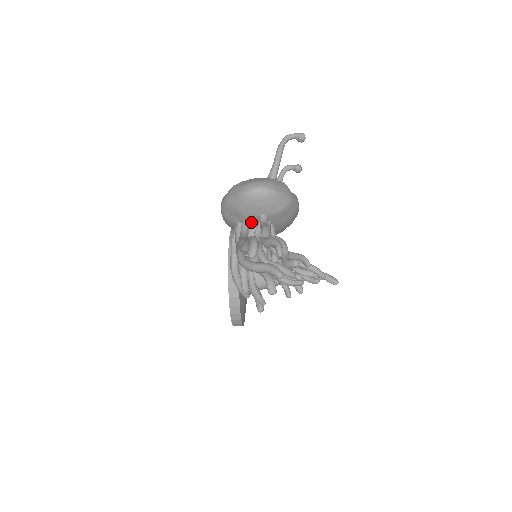
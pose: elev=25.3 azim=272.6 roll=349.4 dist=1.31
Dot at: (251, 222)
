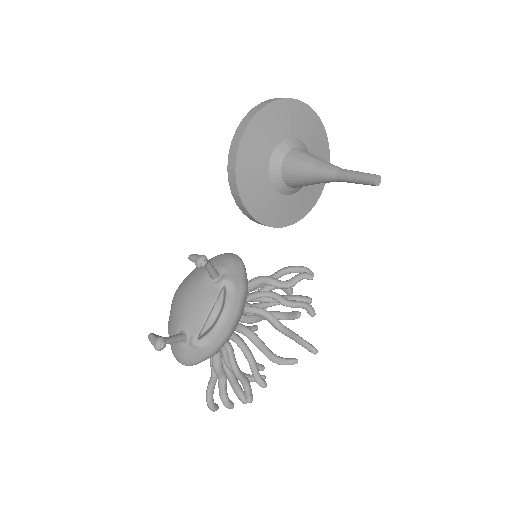
Dot at: occluded
